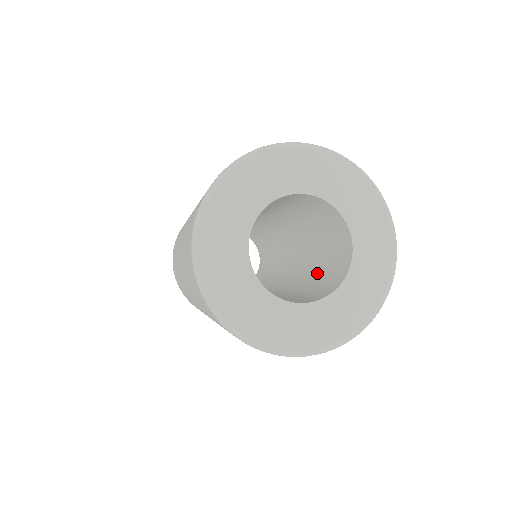
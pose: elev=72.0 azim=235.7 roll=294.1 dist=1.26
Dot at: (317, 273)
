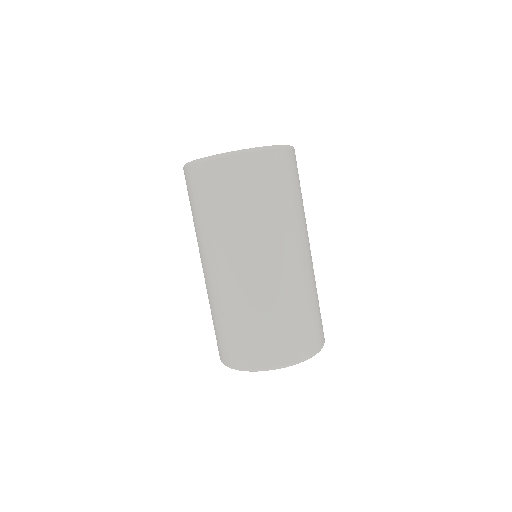
Dot at: occluded
